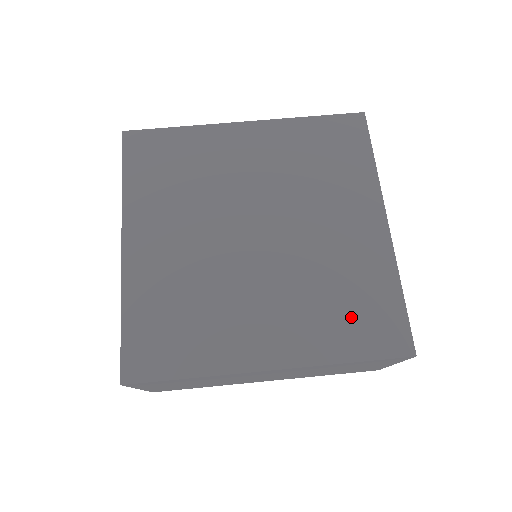
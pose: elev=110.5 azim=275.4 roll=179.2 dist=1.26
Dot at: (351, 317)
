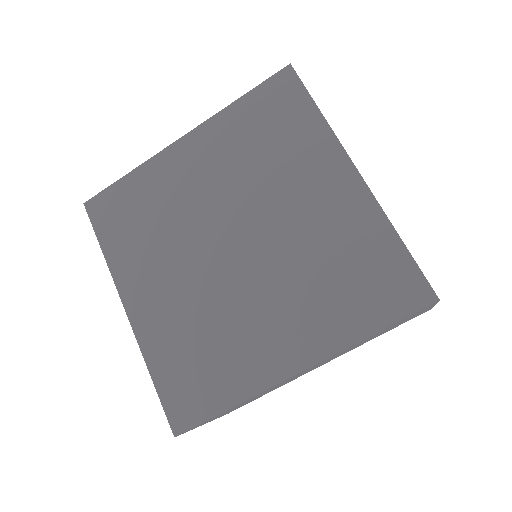
Dot at: (356, 288)
